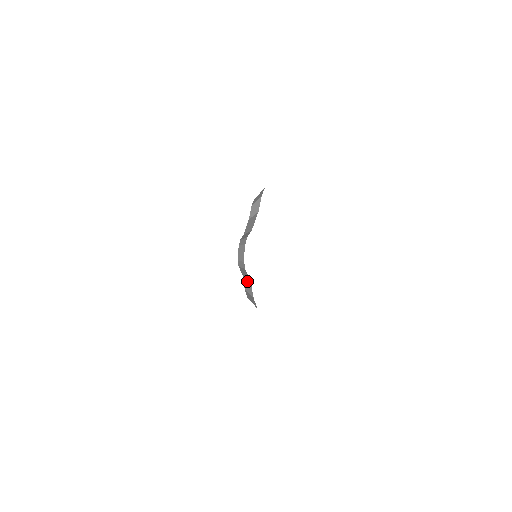
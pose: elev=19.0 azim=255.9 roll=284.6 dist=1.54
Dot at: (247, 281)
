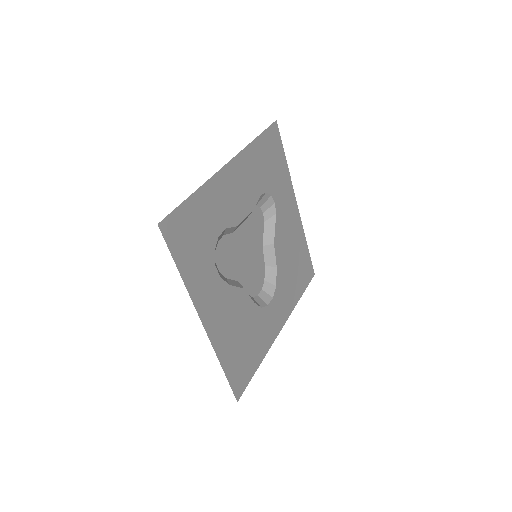
Dot at: (269, 250)
